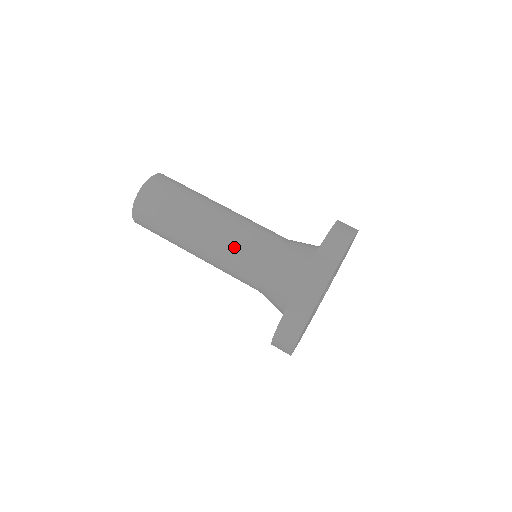
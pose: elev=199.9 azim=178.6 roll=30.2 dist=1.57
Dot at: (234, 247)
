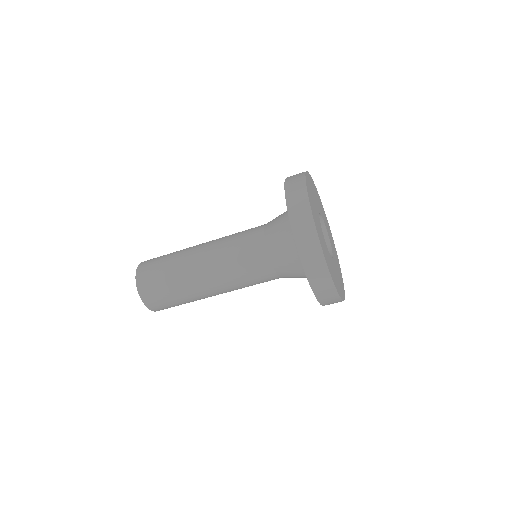
Dot at: (235, 269)
